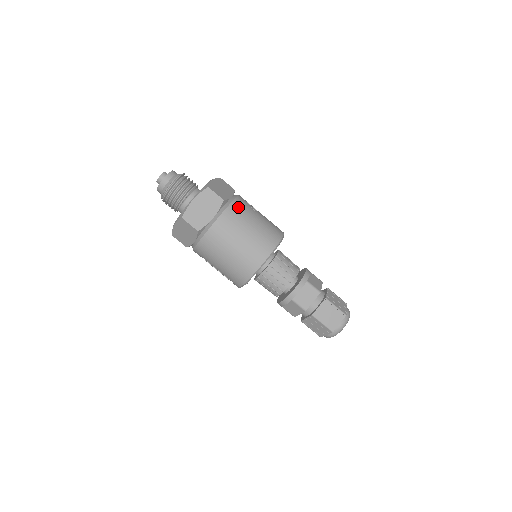
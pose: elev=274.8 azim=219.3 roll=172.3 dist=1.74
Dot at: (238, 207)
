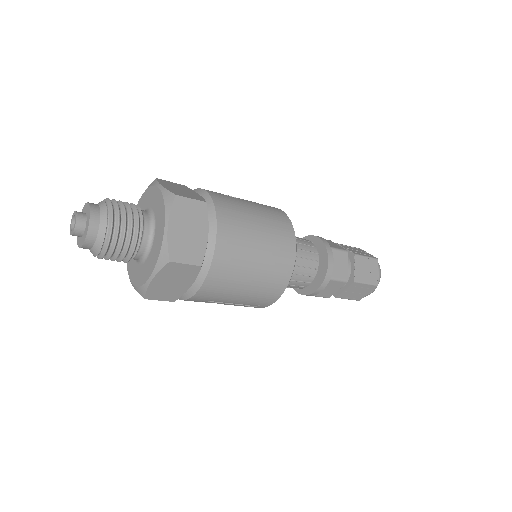
Dot at: (223, 202)
